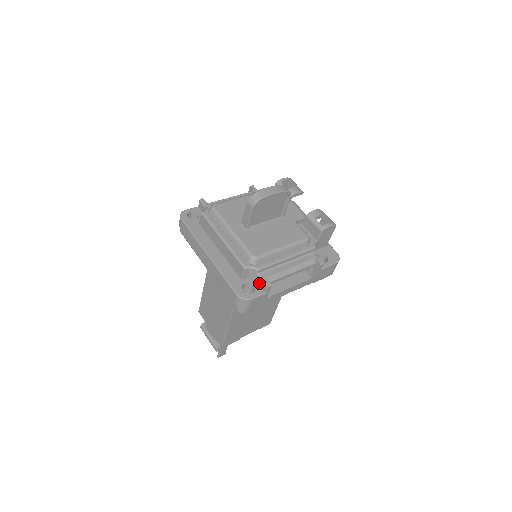
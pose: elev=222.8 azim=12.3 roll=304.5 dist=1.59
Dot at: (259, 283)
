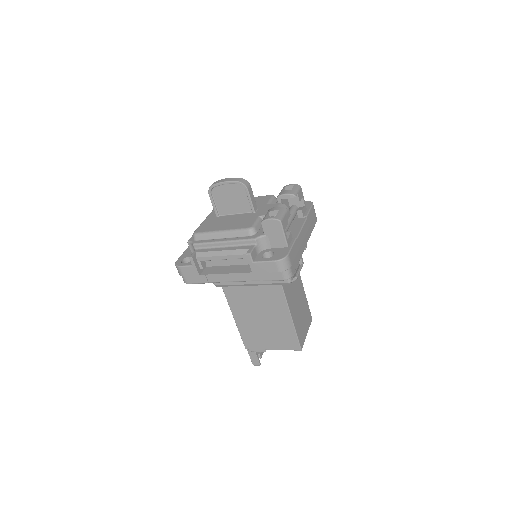
Dot at: occluded
